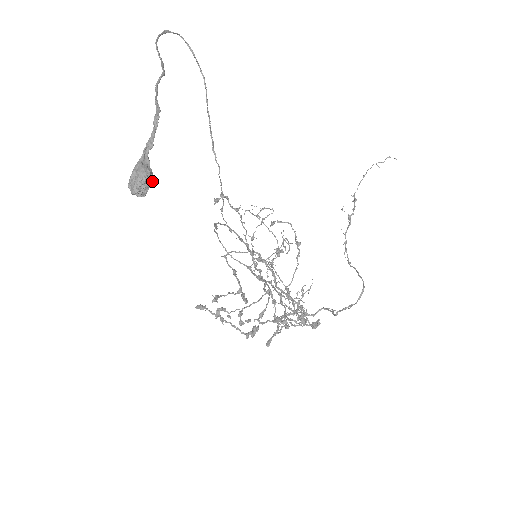
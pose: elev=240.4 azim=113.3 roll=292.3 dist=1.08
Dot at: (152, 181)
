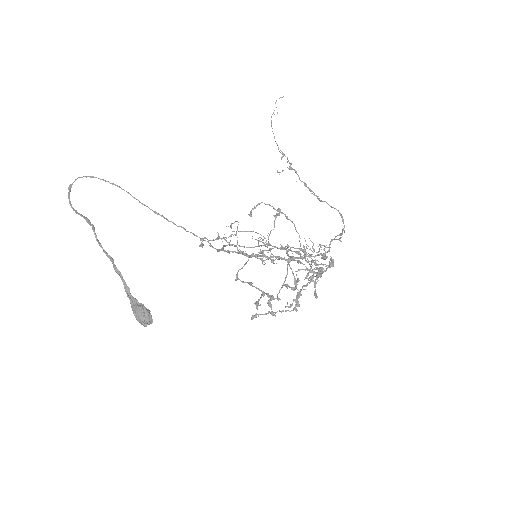
Dot at: (148, 310)
